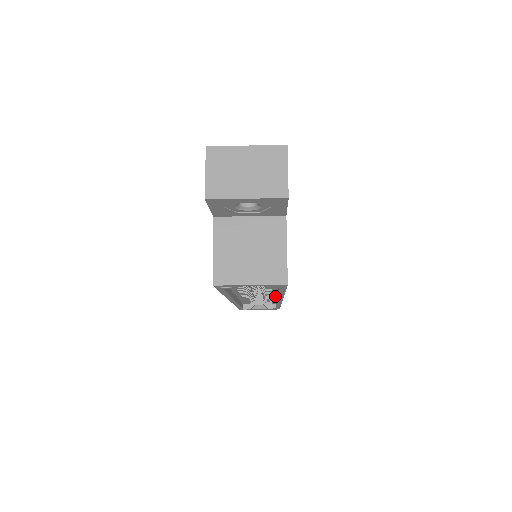
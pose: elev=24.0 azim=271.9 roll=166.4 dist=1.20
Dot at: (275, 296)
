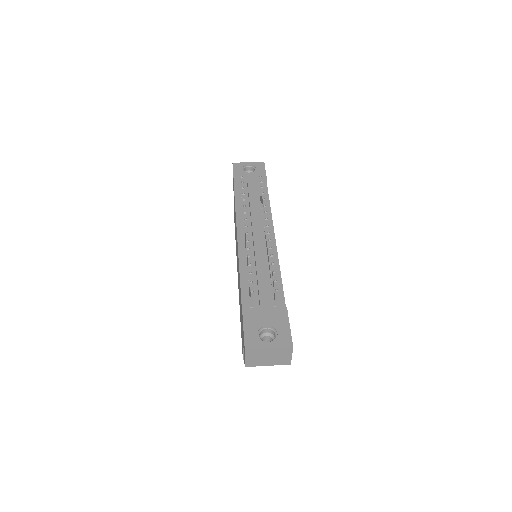
Dot at: occluded
